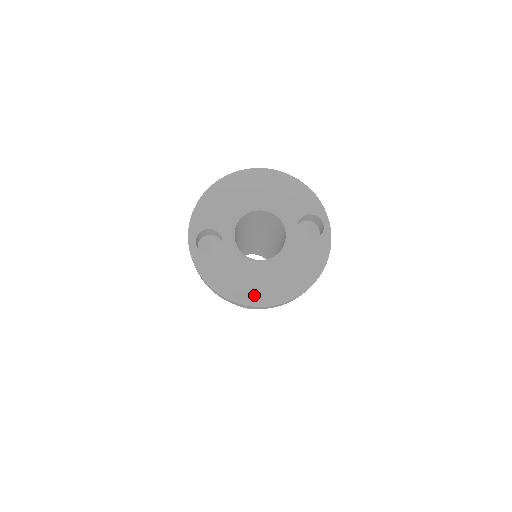
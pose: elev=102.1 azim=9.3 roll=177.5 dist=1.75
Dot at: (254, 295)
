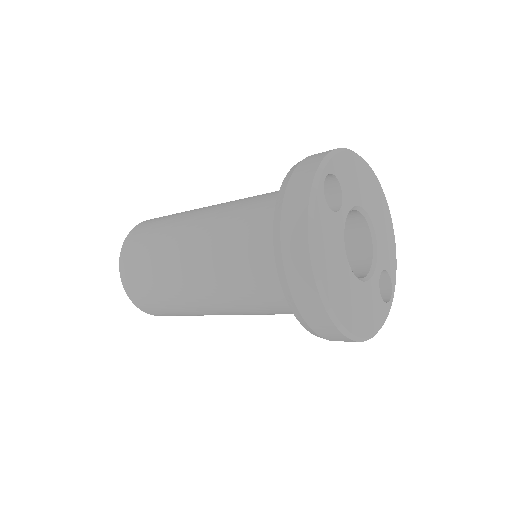
Dot at: (333, 294)
